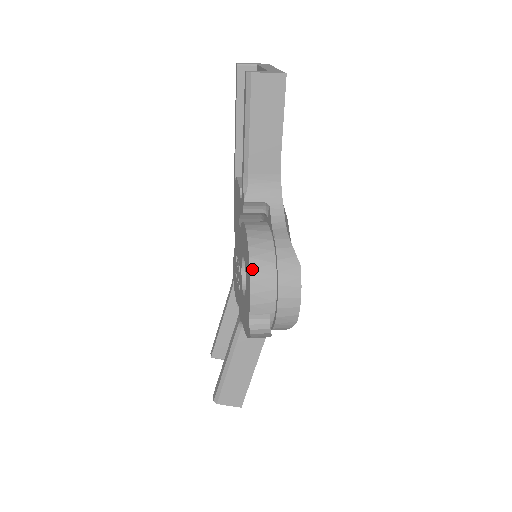
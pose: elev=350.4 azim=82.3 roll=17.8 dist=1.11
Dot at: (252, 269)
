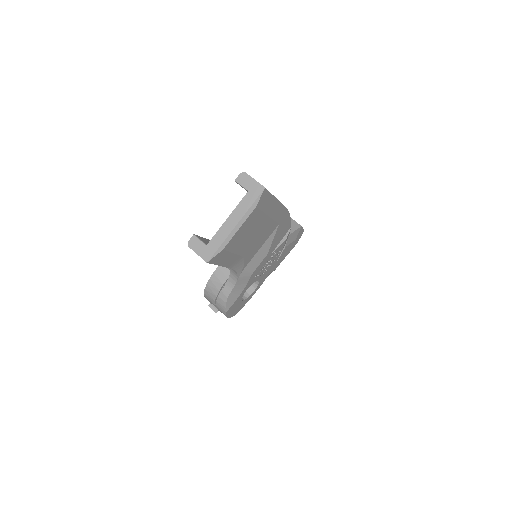
Dot at: (205, 294)
